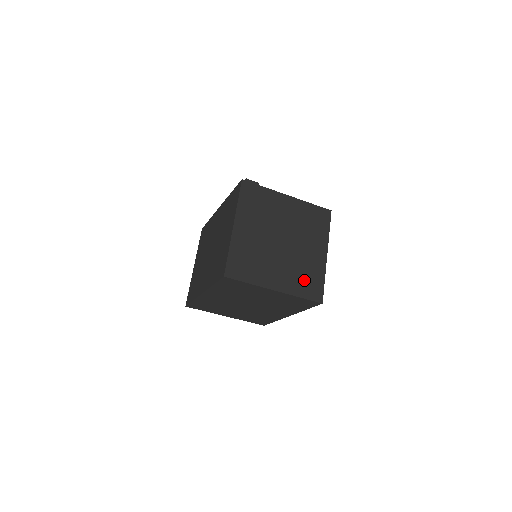
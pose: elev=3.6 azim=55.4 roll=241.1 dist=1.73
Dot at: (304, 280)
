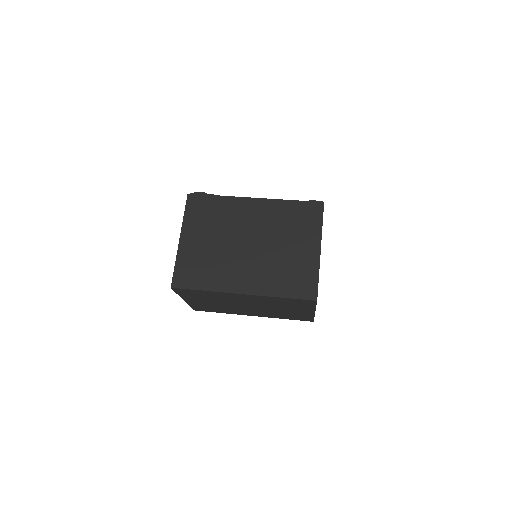
Dot at: occluded
